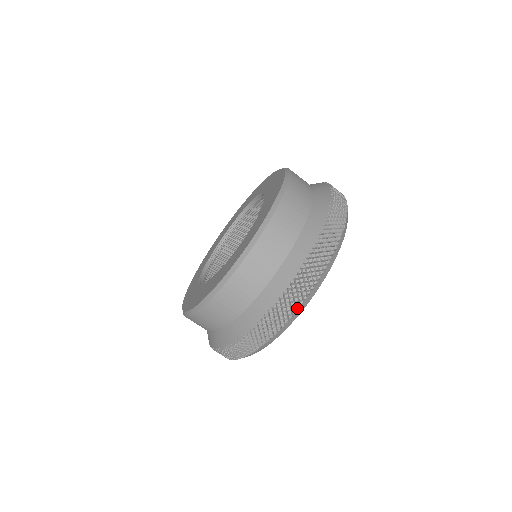
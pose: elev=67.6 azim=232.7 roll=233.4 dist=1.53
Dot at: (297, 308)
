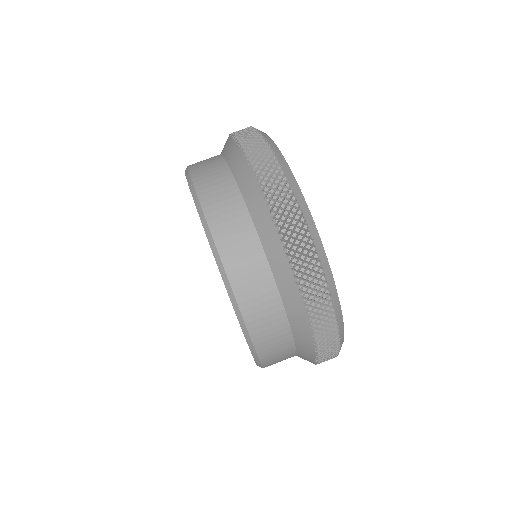
Dot at: (259, 134)
